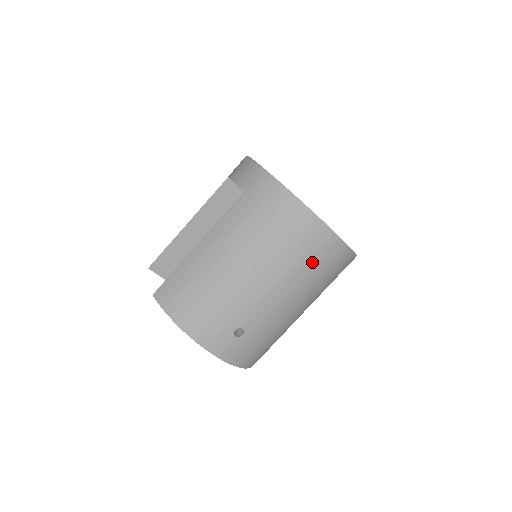
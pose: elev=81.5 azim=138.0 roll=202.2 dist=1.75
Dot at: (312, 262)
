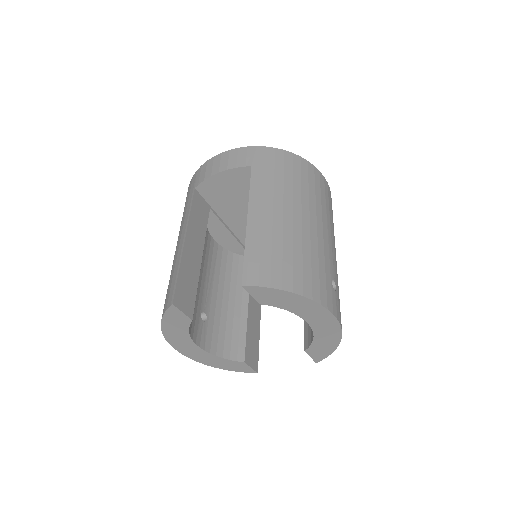
Dot at: (330, 209)
